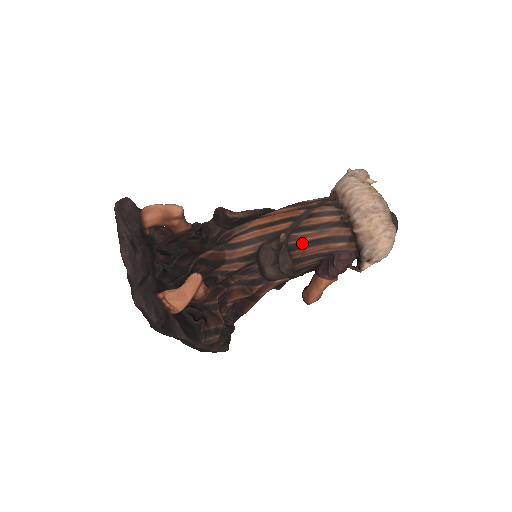
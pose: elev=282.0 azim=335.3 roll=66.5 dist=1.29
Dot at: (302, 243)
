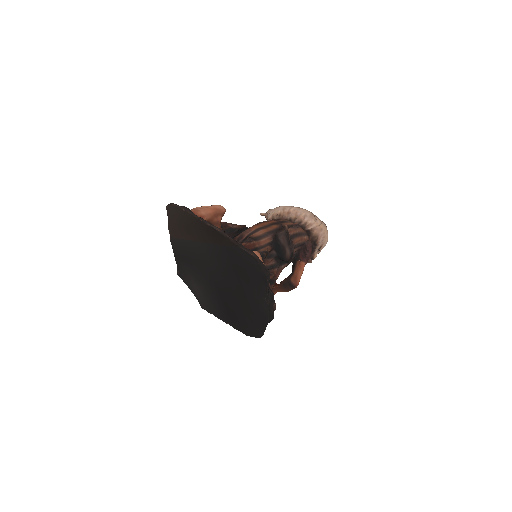
Dot at: (290, 236)
